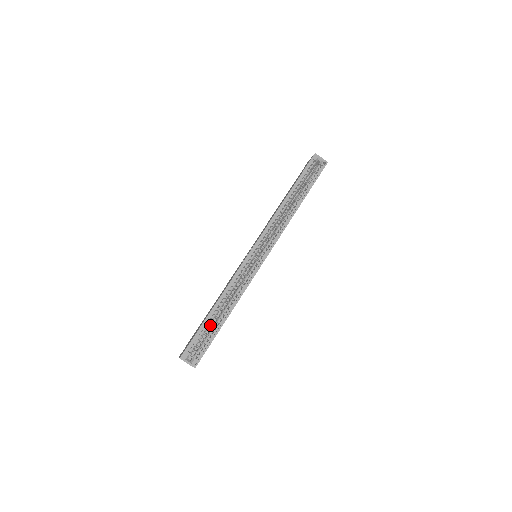
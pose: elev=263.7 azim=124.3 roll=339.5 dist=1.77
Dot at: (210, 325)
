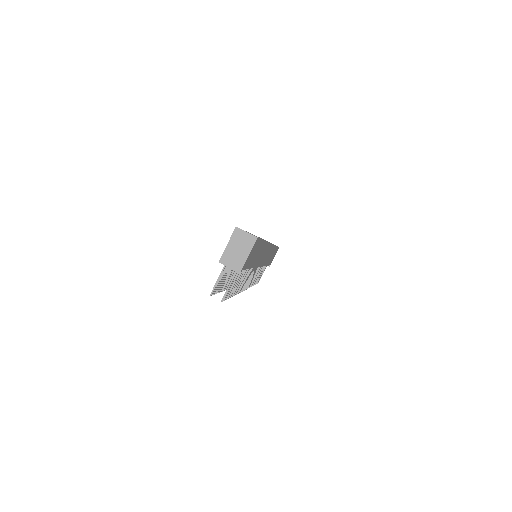
Dot at: occluded
